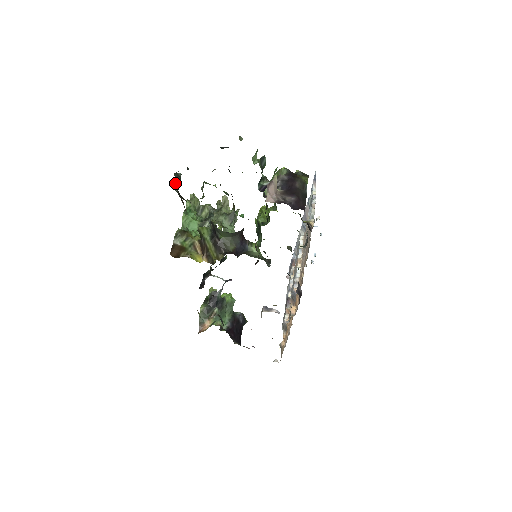
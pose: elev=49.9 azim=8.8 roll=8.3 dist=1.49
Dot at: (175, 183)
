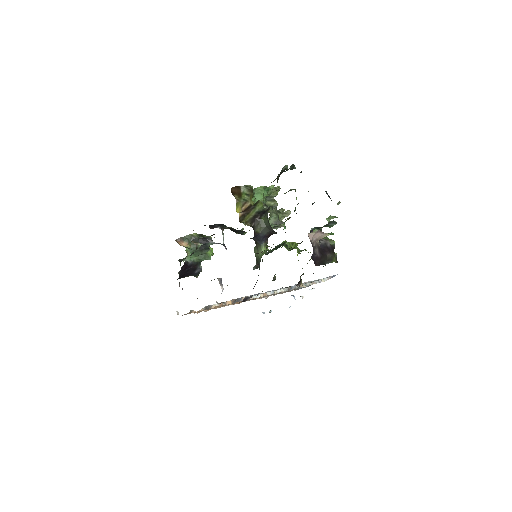
Dot at: occluded
